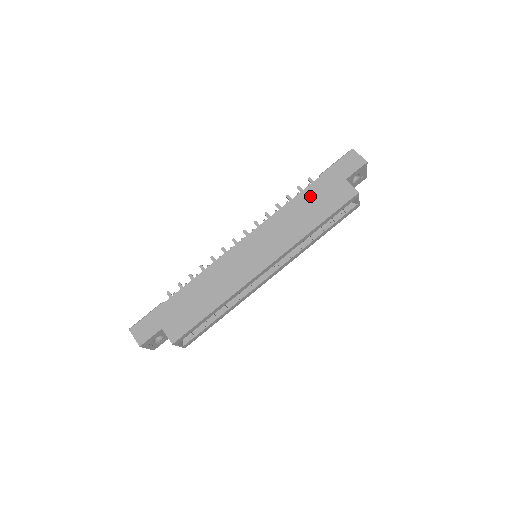
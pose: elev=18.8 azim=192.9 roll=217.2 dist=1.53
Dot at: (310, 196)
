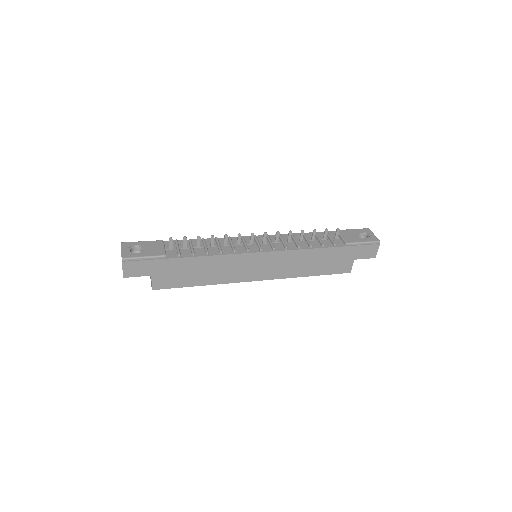
Dot at: (327, 255)
